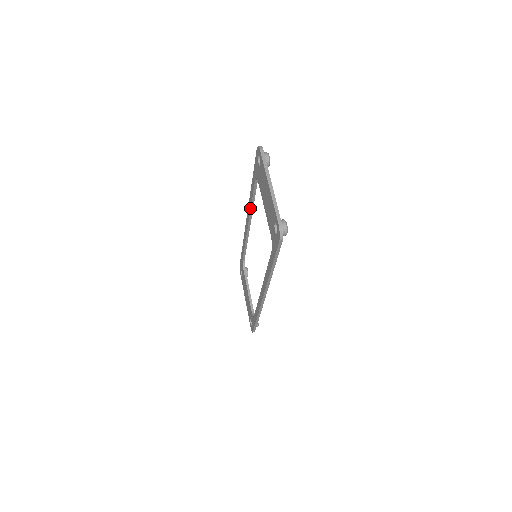
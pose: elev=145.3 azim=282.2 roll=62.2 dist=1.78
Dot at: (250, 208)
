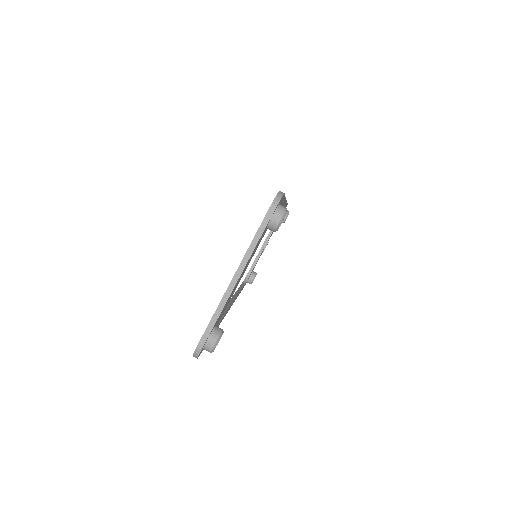
Dot at: occluded
